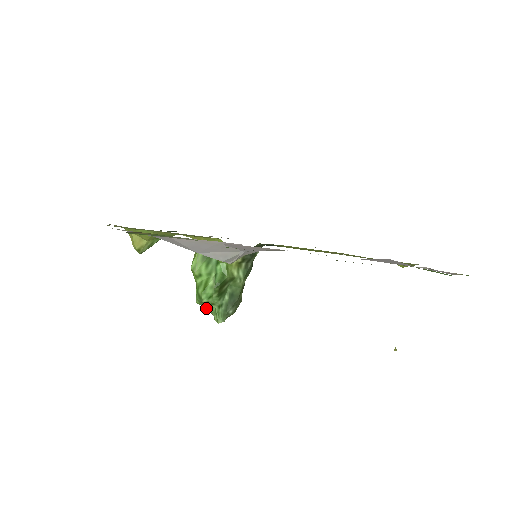
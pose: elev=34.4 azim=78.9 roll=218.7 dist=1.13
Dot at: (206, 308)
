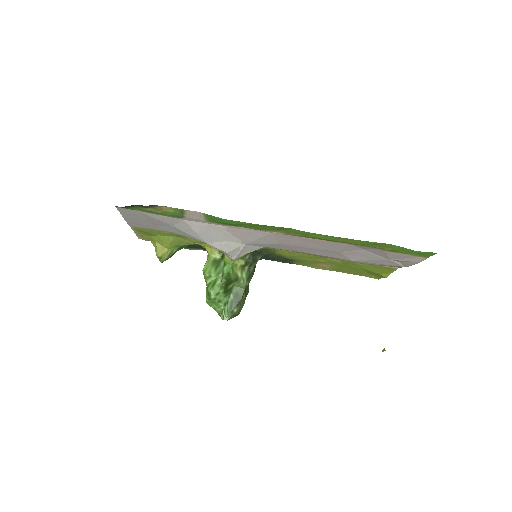
Dot at: (214, 308)
